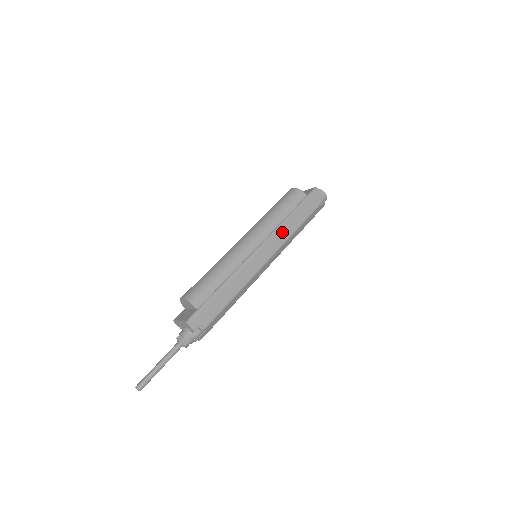
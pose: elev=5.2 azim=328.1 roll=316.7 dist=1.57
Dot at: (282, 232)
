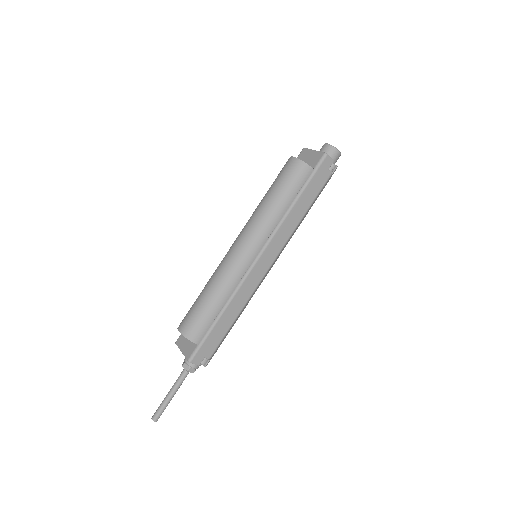
Dot at: (284, 229)
